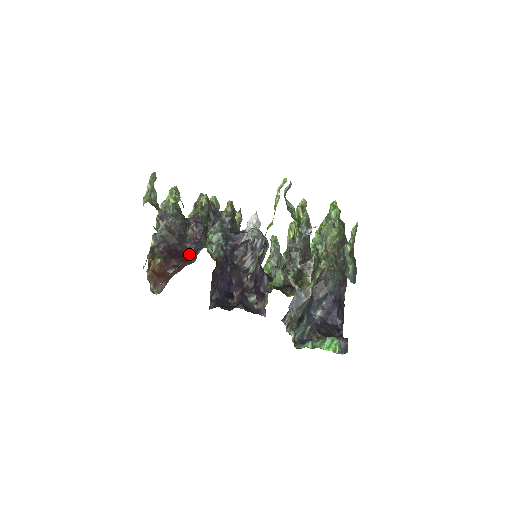
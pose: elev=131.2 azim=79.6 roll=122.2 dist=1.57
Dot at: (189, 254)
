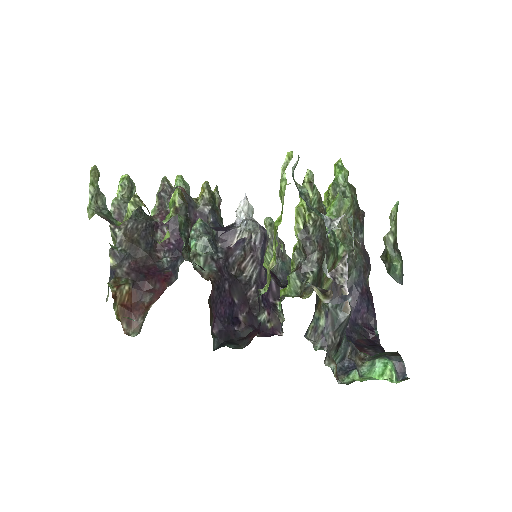
Dot at: (165, 267)
